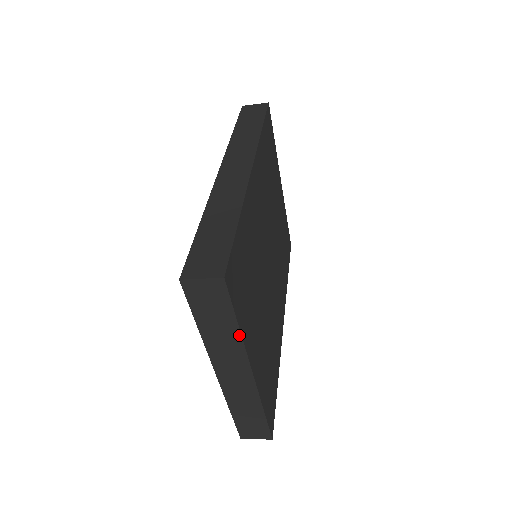
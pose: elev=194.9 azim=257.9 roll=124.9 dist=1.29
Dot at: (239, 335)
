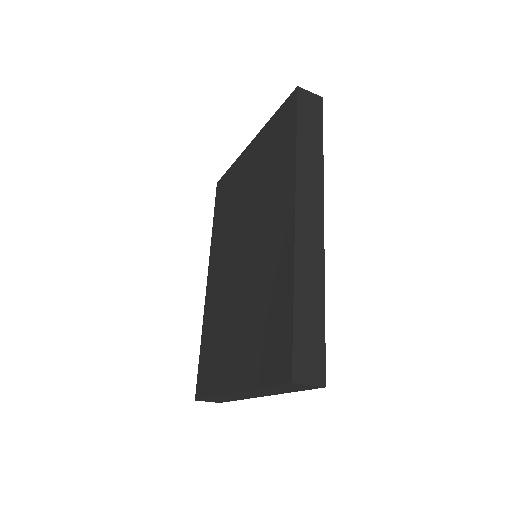
Dot at: occluded
